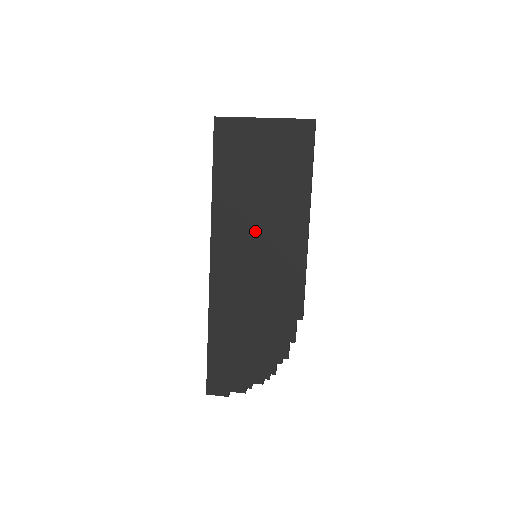
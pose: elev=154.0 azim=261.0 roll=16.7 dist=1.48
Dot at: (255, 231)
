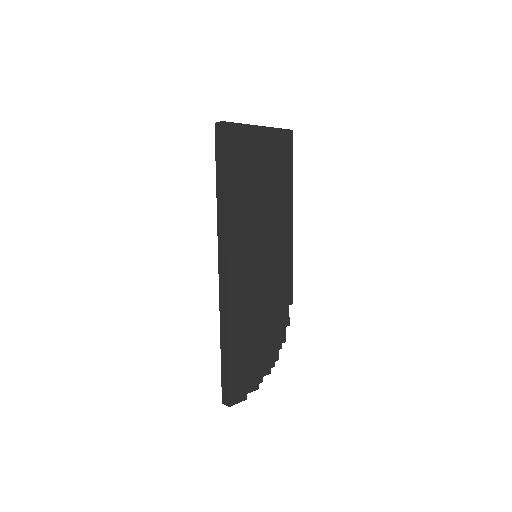
Dot at: (259, 232)
